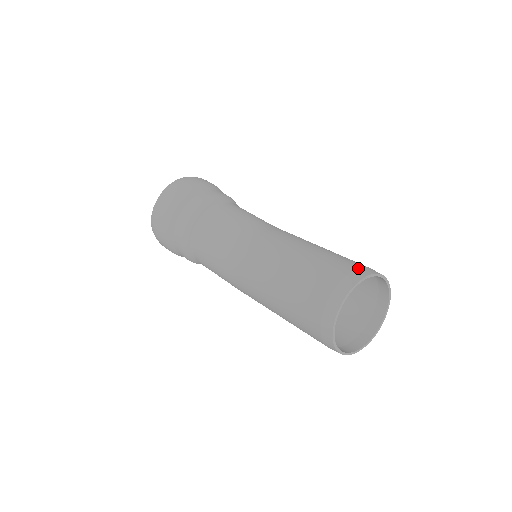
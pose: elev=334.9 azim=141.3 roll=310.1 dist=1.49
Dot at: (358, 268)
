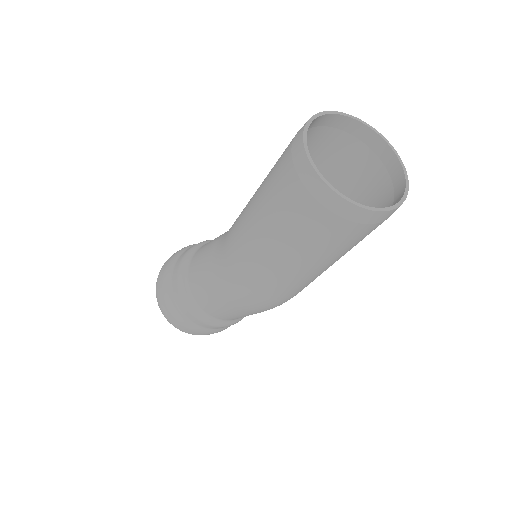
Dot at: (343, 128)
